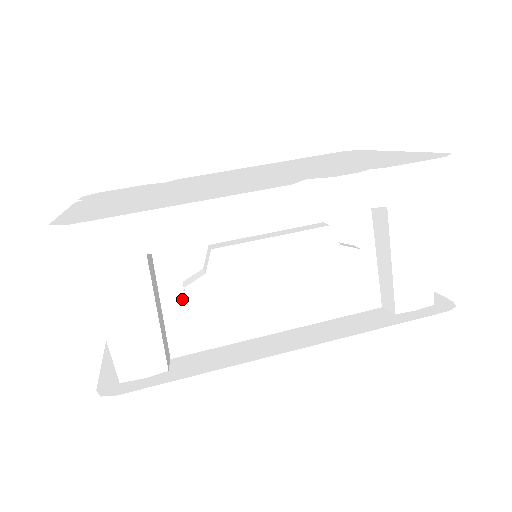
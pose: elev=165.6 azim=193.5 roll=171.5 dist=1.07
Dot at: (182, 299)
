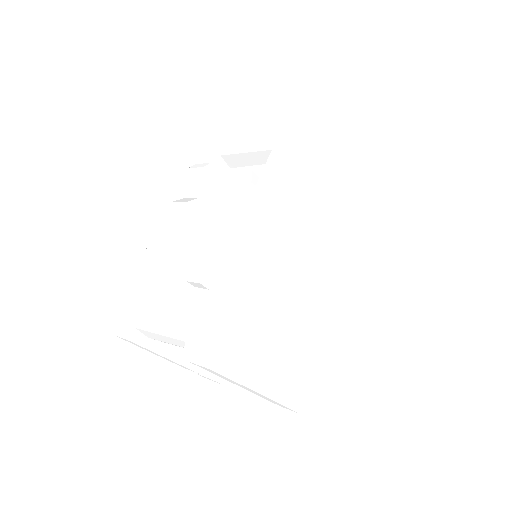
Dot at: (202, 291)
